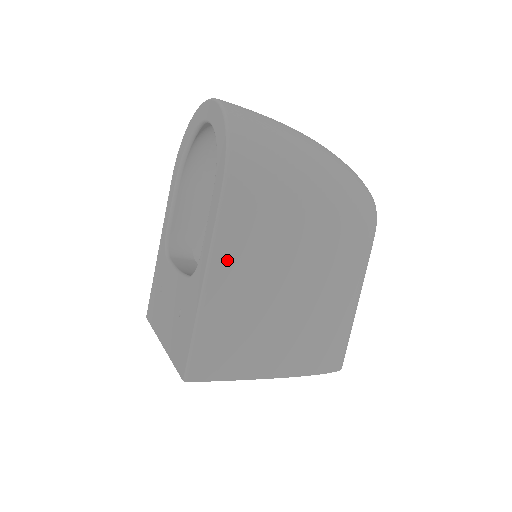
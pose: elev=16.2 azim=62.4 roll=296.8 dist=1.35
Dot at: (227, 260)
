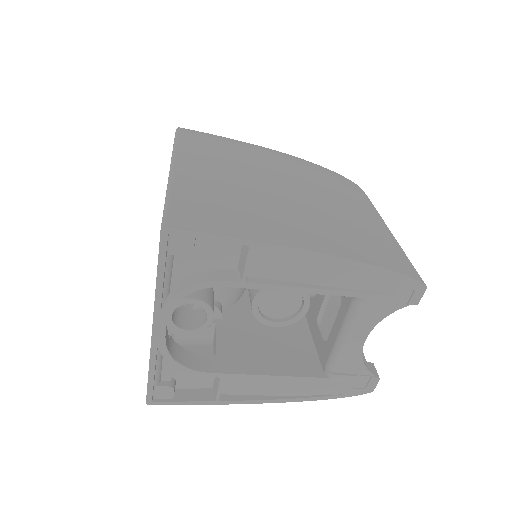
Dot at: (193, 159)
